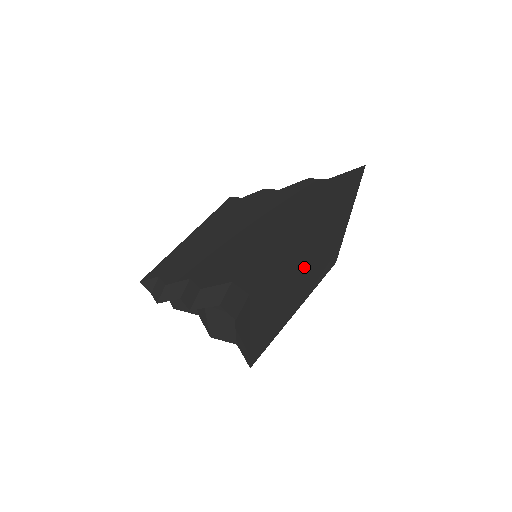
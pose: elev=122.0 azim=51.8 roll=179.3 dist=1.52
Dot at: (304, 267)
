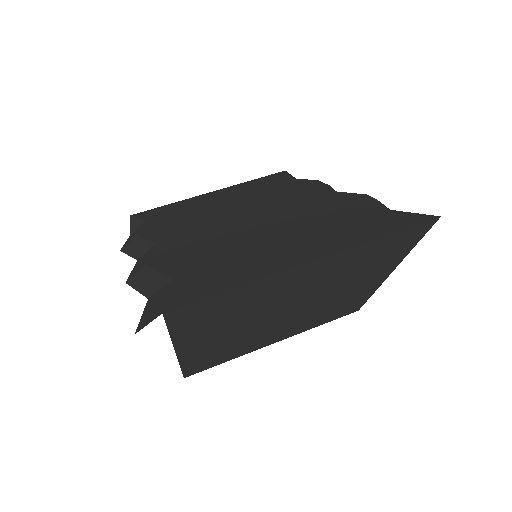
Dot at: (292, 304)
